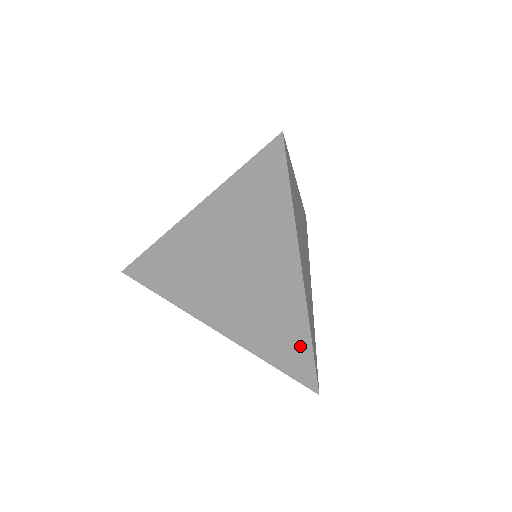
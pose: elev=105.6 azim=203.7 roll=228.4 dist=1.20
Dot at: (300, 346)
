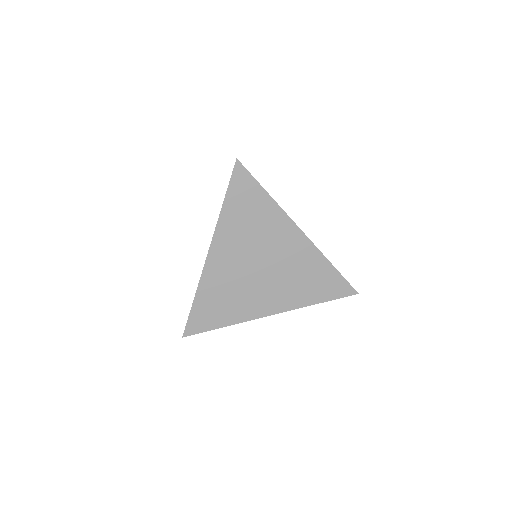
Dot at: (328, 274)
